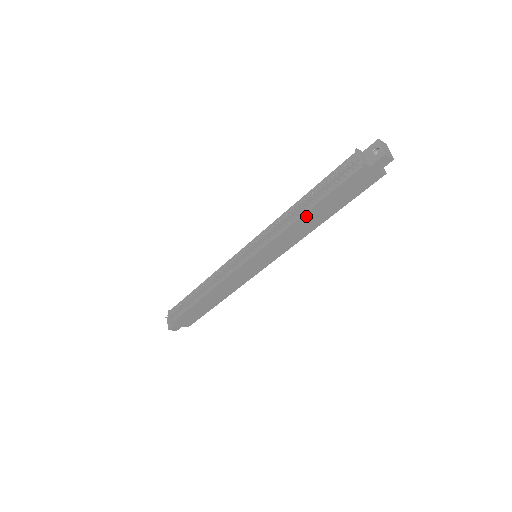
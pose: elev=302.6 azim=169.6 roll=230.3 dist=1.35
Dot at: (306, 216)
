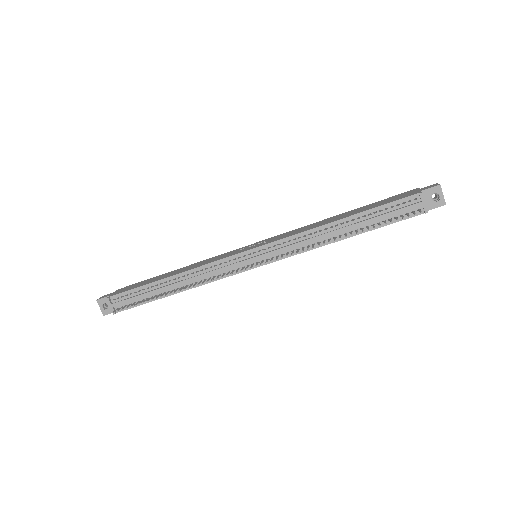
Dot at: (342, 238)
